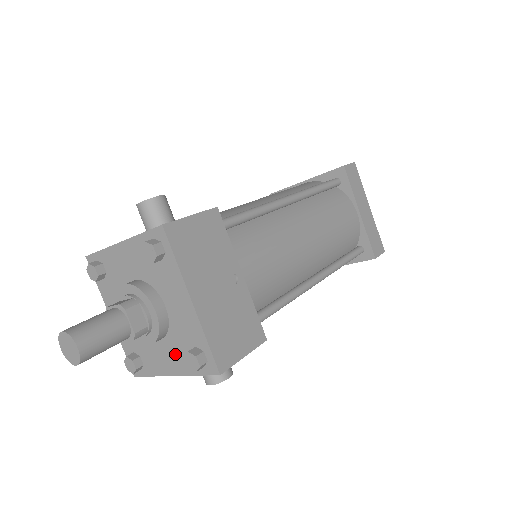
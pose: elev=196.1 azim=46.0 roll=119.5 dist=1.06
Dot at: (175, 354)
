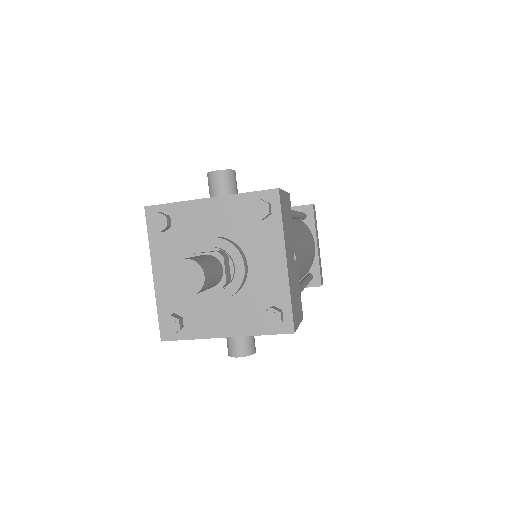
Dot at: (240, 314)
